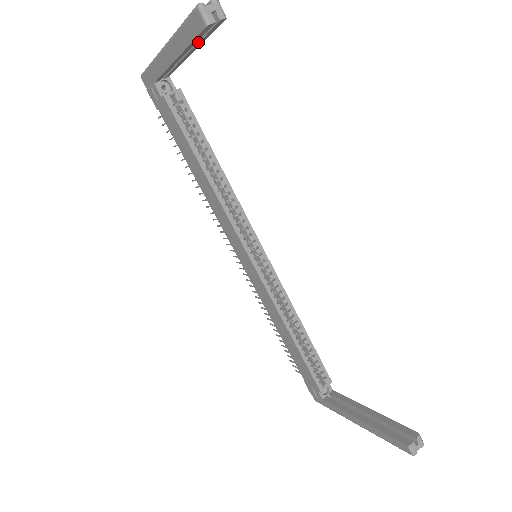
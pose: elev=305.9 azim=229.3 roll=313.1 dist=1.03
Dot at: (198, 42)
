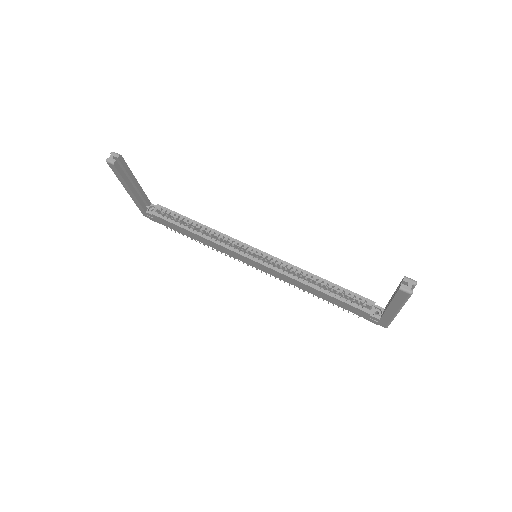
Dot at: (128, 175)
